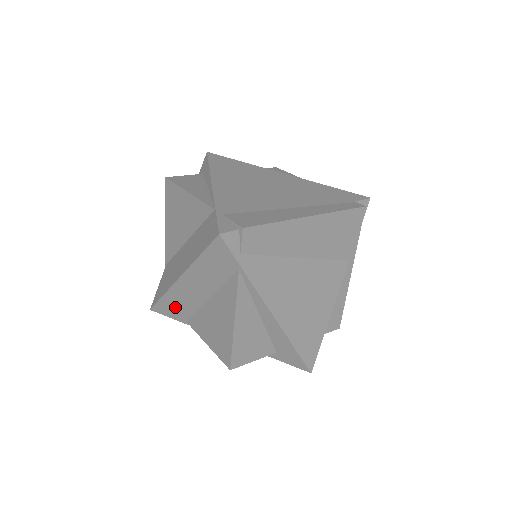
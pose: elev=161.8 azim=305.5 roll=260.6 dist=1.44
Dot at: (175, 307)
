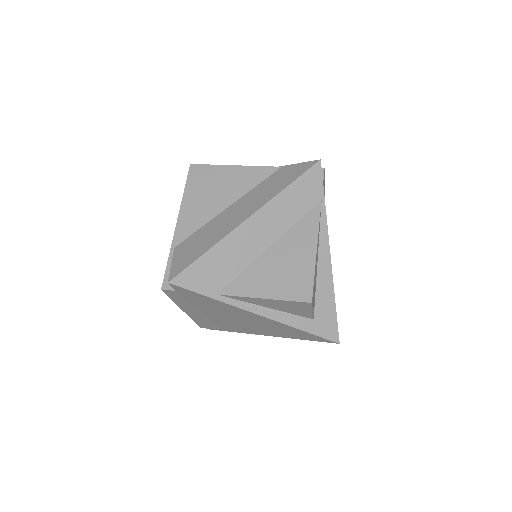
Dot at: (215, 269)
